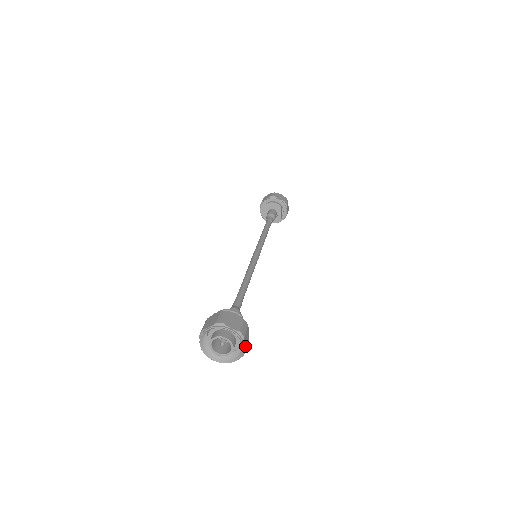
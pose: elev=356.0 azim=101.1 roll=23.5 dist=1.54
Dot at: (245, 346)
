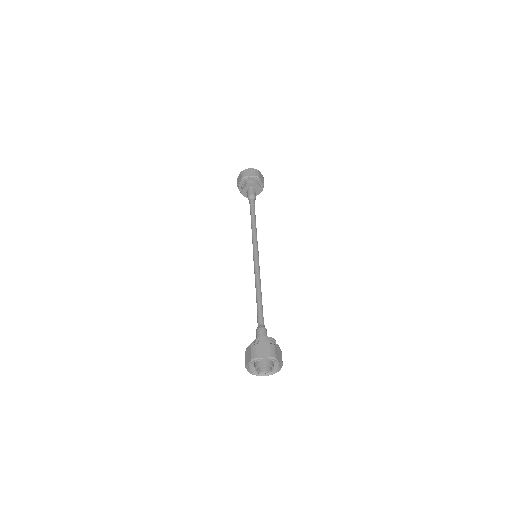
Dot at: (278, 369)
